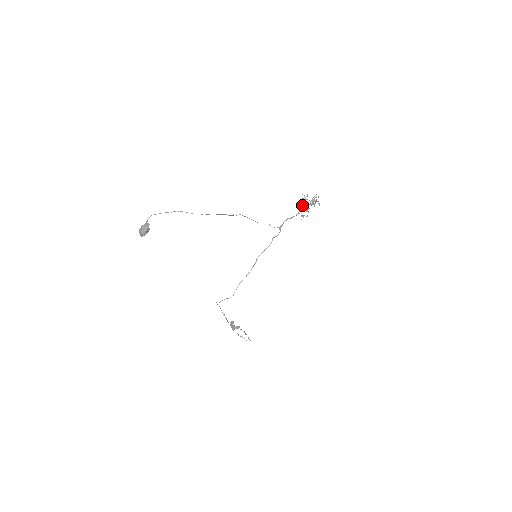
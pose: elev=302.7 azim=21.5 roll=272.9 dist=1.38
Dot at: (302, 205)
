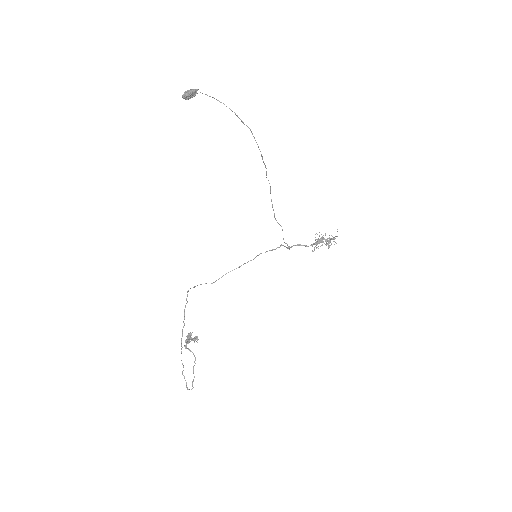
Dot at: (317, 239)
